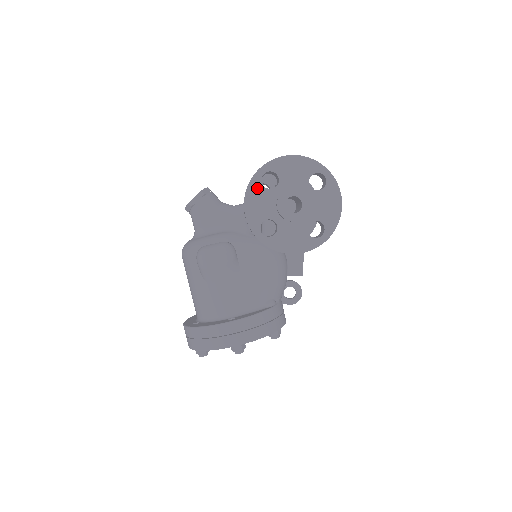
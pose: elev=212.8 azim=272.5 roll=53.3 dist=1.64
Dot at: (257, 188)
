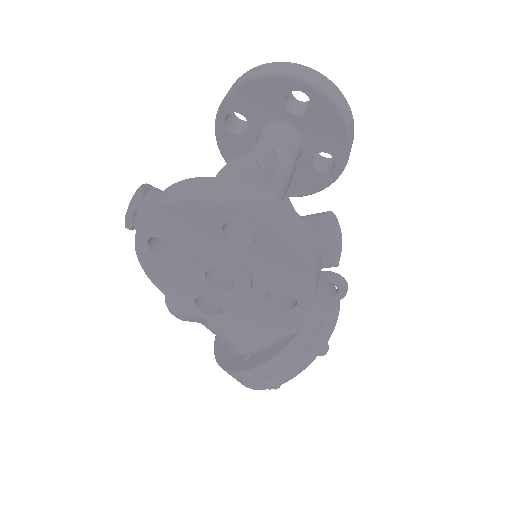
Dot at: (154, 262)
